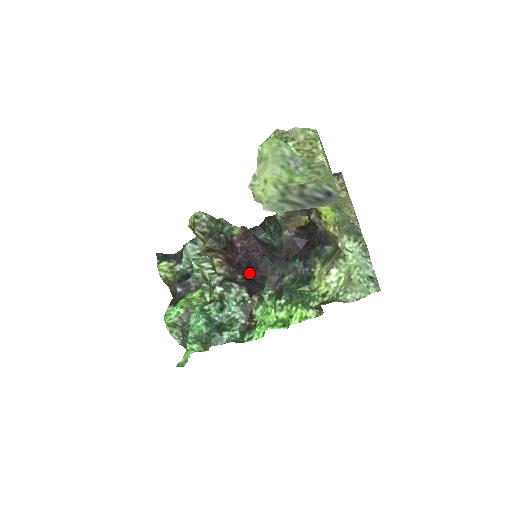
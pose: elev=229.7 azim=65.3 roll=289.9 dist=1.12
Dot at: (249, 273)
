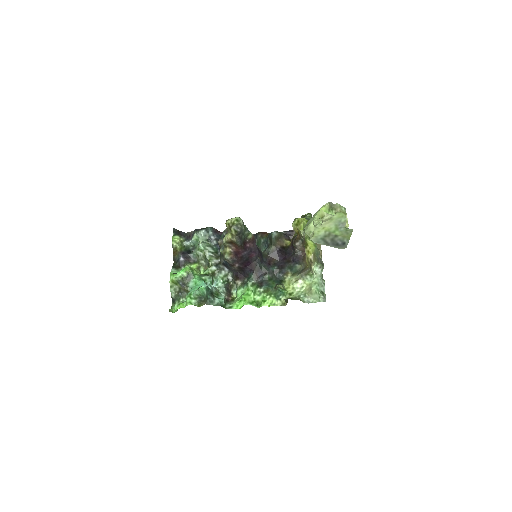
Dot at: (244, 265)
